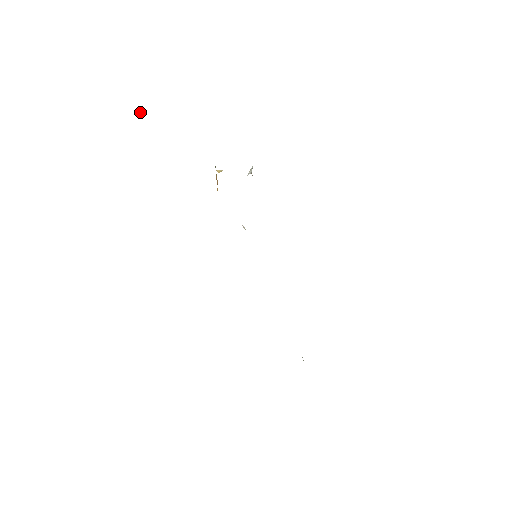
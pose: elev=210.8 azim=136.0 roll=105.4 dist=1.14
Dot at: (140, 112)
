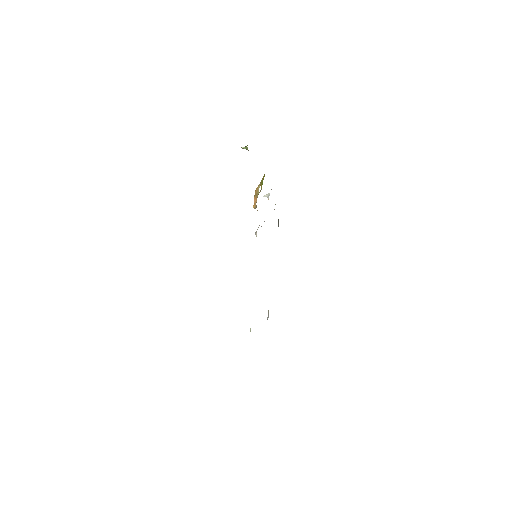
Dot at: (246, 148)
